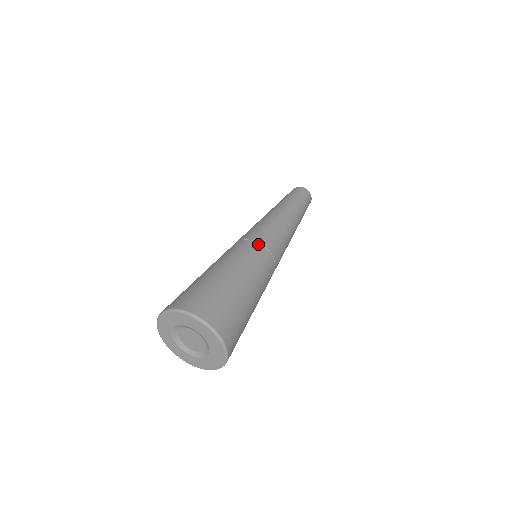
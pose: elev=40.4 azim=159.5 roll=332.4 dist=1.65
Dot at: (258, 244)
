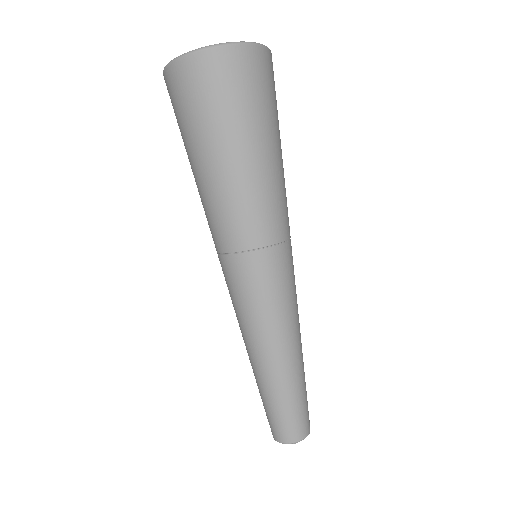
Dot at: occluded
